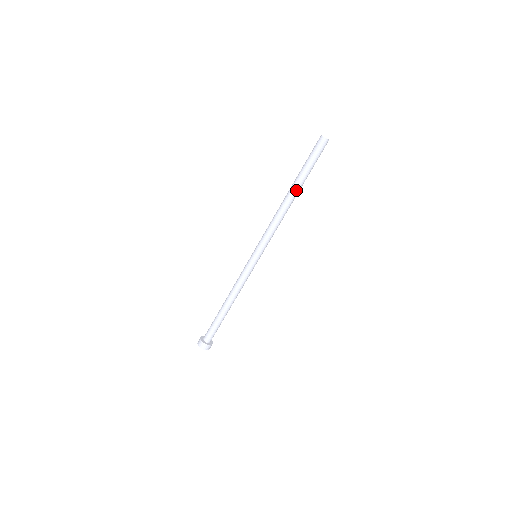
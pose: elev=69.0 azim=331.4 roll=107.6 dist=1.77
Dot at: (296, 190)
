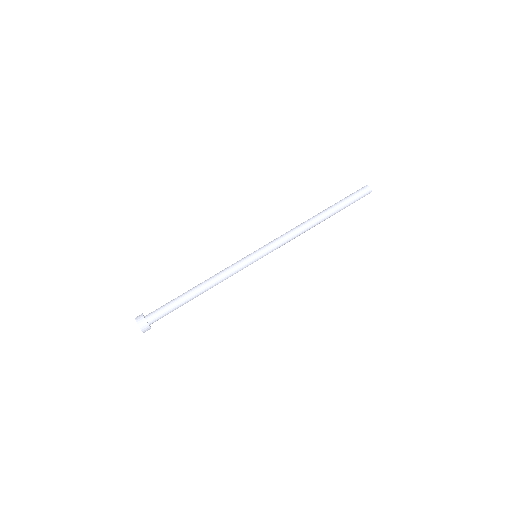
Dot at: (324, 213)
